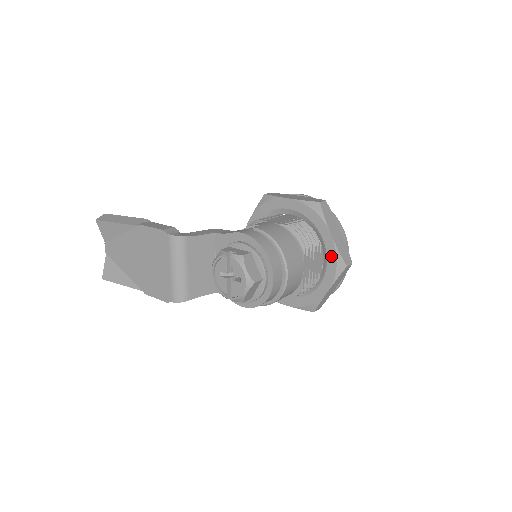
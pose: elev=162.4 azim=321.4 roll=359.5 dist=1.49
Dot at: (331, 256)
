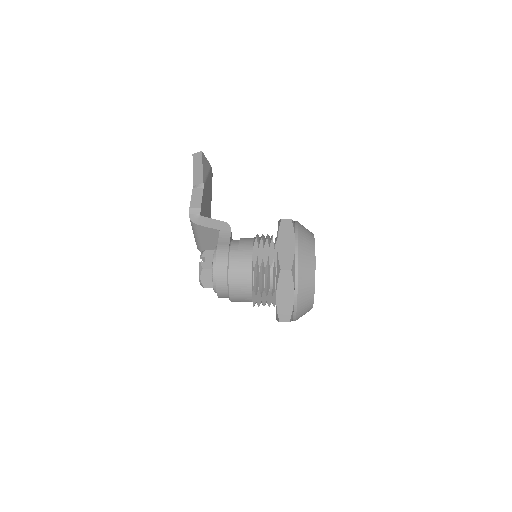
Dot at: occluded
